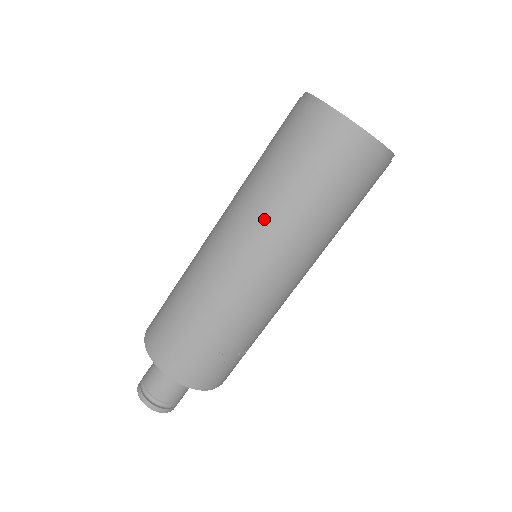
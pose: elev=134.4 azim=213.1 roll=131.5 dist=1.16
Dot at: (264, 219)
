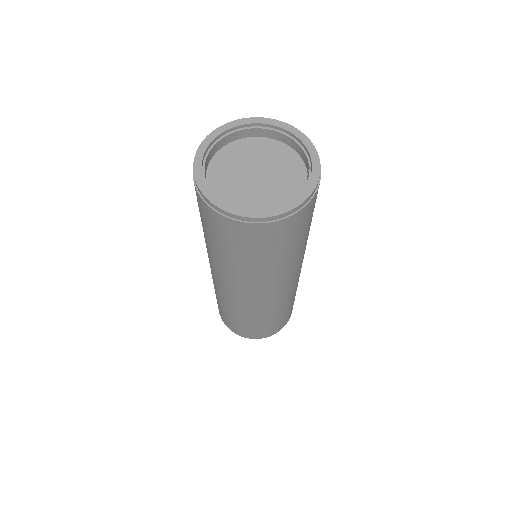
Dot at: (278, 277)
